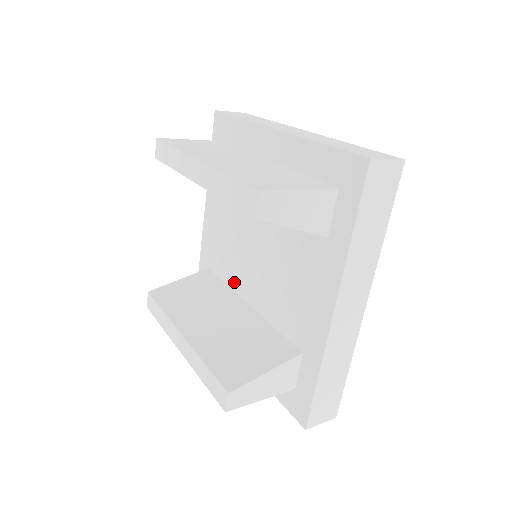
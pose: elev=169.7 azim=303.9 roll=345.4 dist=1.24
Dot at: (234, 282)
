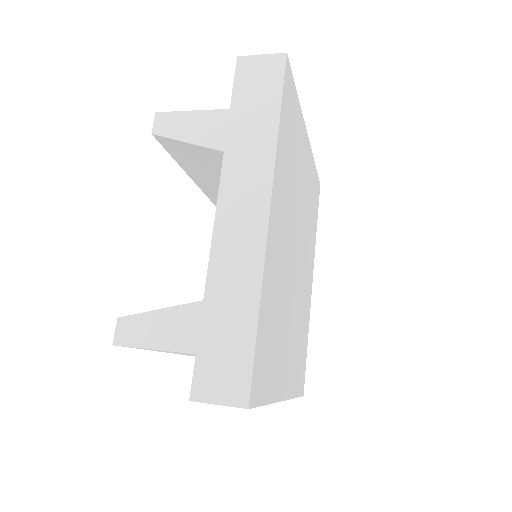
Dot at: occluded
